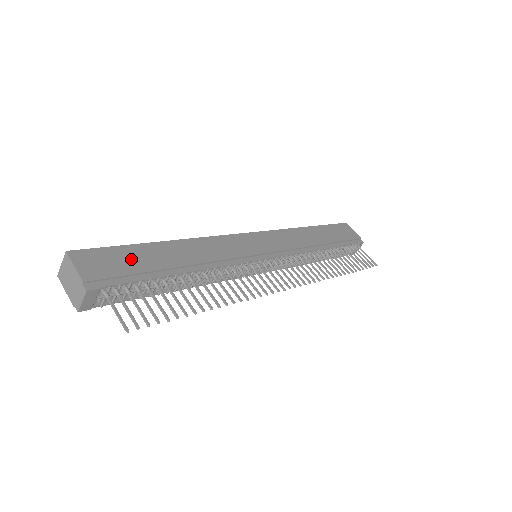
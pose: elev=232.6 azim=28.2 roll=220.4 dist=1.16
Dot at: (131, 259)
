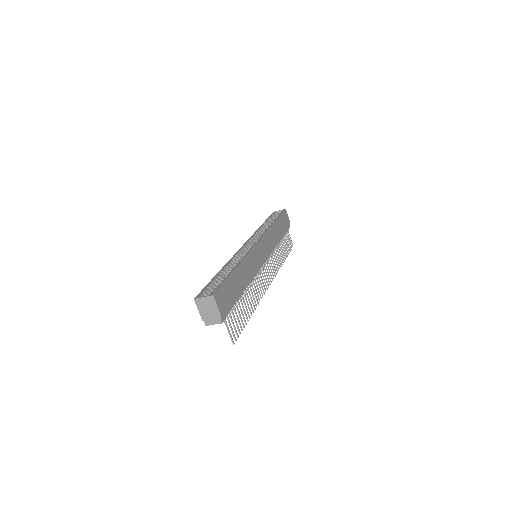
Dot at: (230, 290)
